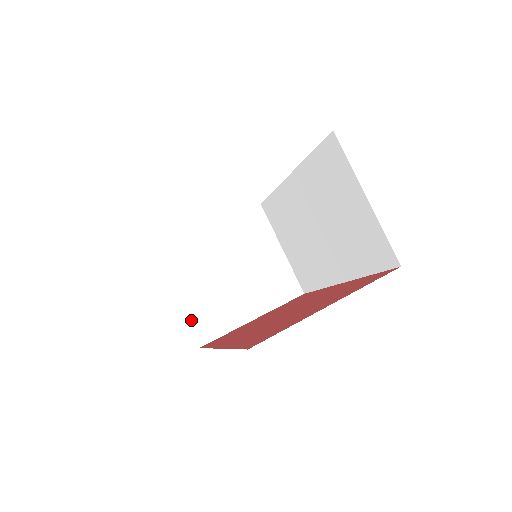
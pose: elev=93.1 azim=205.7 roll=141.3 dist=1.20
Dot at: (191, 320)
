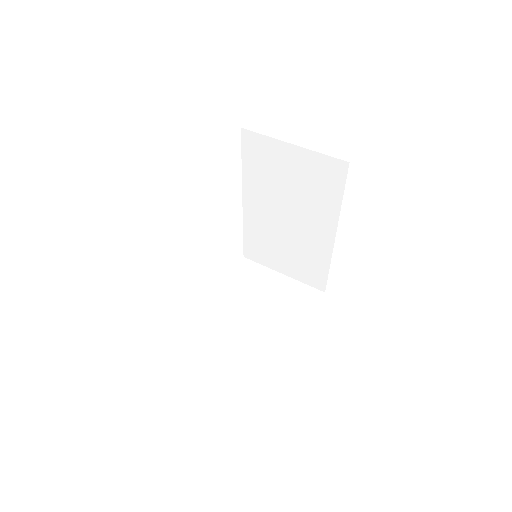
Dot at: (248, 363)
